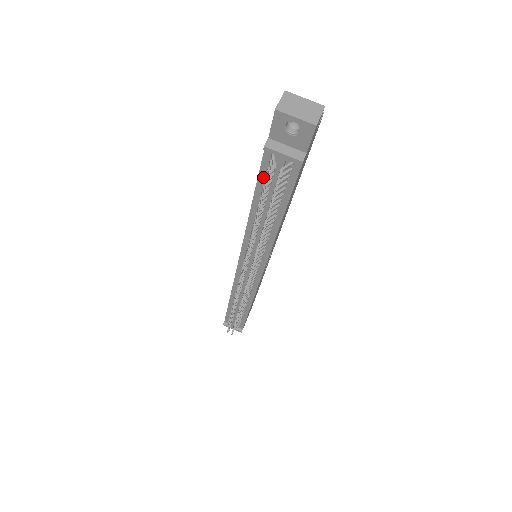
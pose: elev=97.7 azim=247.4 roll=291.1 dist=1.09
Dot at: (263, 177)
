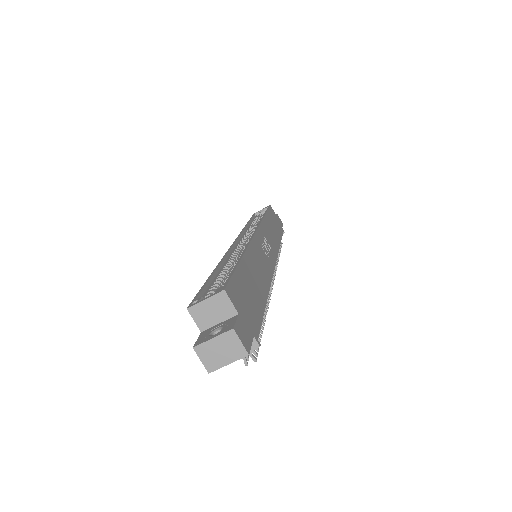
Dot at: occluded
